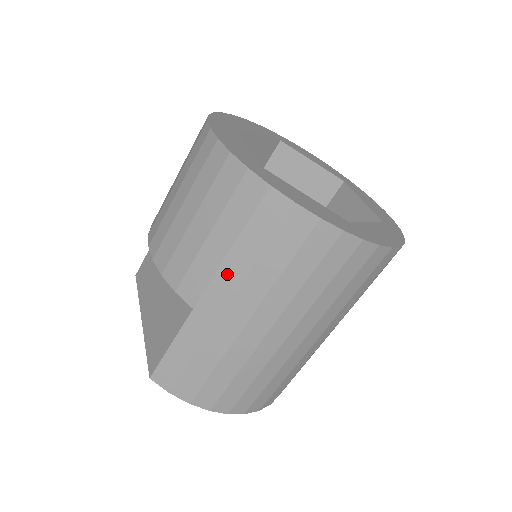
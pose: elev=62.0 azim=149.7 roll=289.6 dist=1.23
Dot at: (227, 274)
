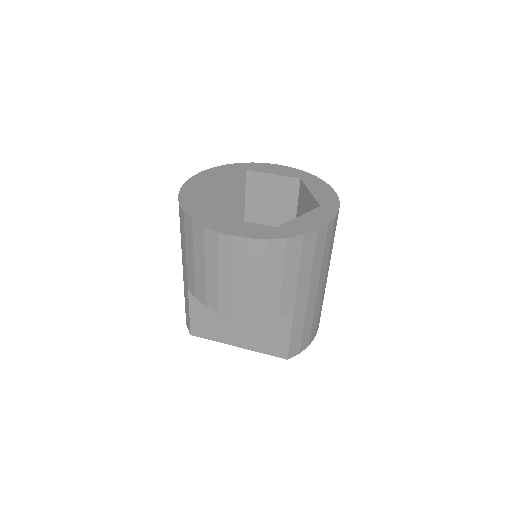
Dot at: (302, 285)
